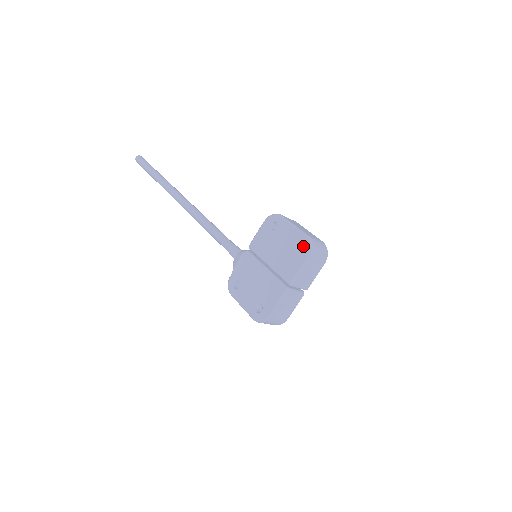
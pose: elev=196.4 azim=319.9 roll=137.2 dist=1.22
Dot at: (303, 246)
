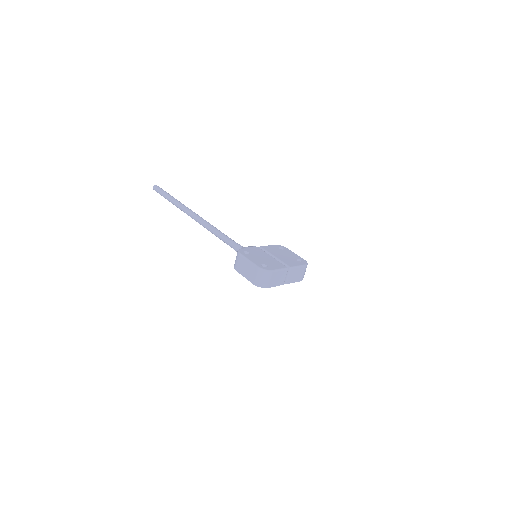
Dot at: (302, 261)
